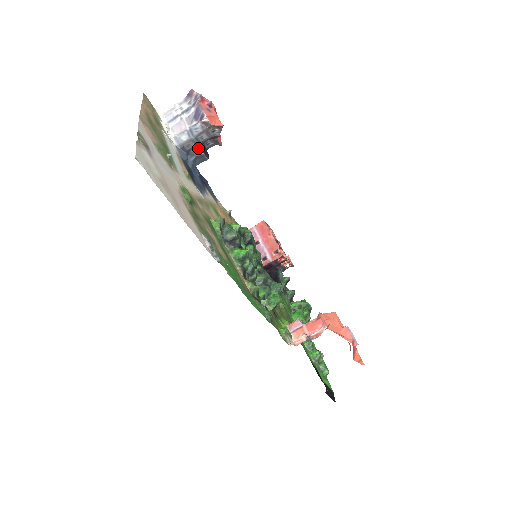
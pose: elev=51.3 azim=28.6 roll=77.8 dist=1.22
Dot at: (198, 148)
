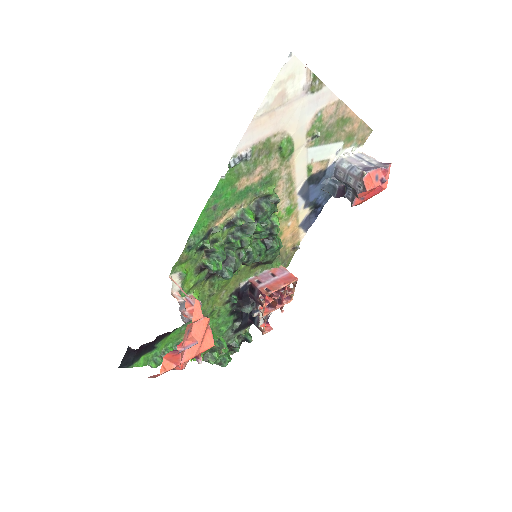
Dot at: (341, 184)
